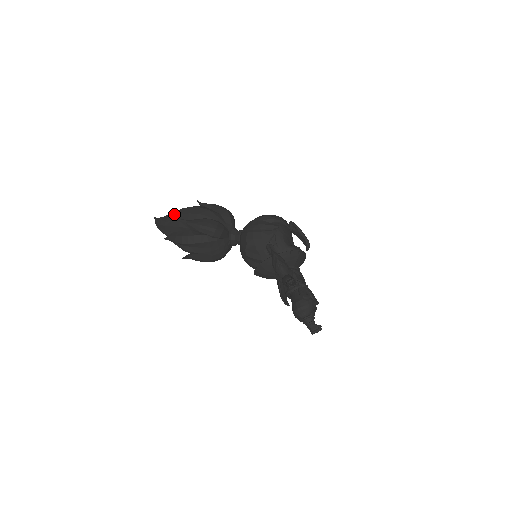
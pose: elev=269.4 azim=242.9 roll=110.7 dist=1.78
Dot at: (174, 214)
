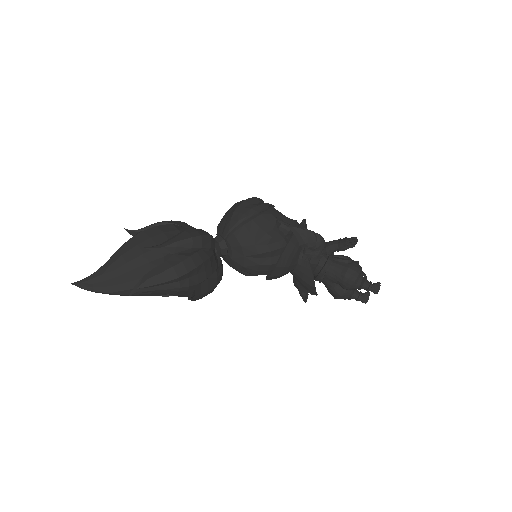
Dot at: (123, 252)
